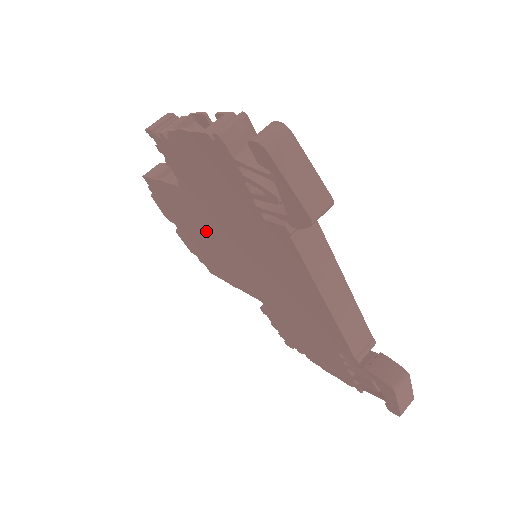
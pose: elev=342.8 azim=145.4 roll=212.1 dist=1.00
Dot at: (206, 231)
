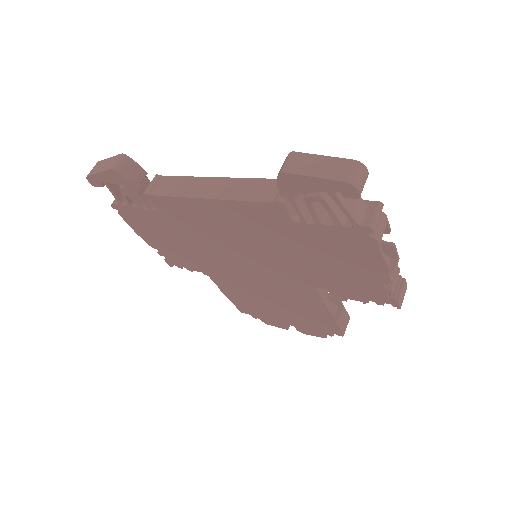
Dot at: (249, 287)
